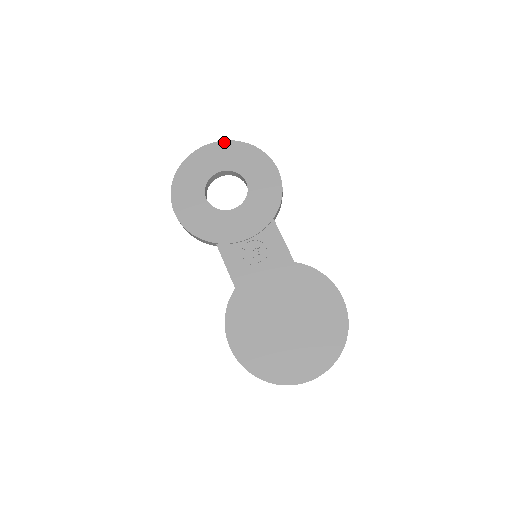
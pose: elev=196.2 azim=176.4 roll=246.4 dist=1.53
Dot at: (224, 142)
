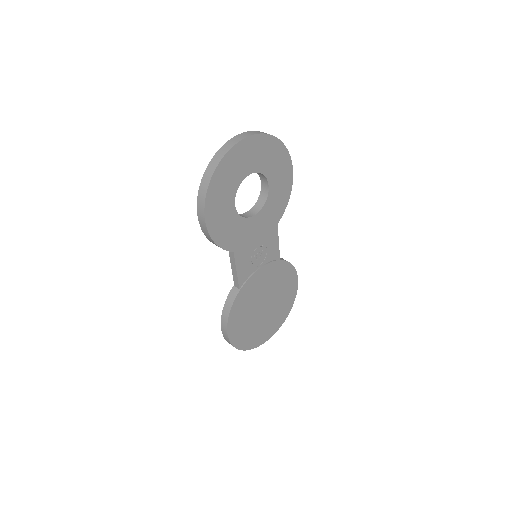
Dot at: (262, 136)
